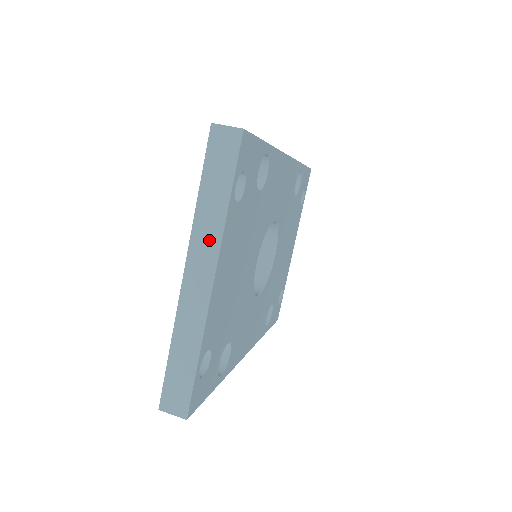
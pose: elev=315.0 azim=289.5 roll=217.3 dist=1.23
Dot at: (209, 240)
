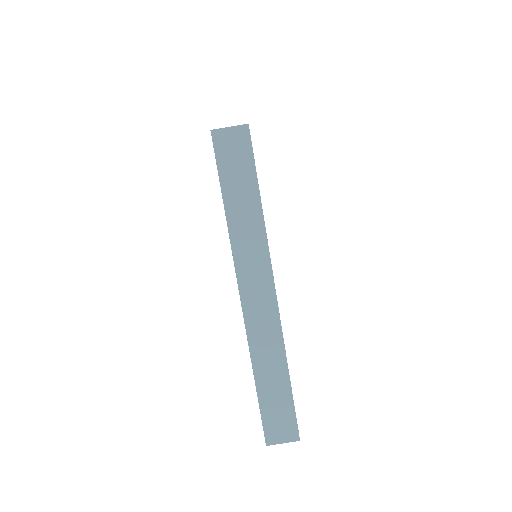
Dot at: (255, 251)
